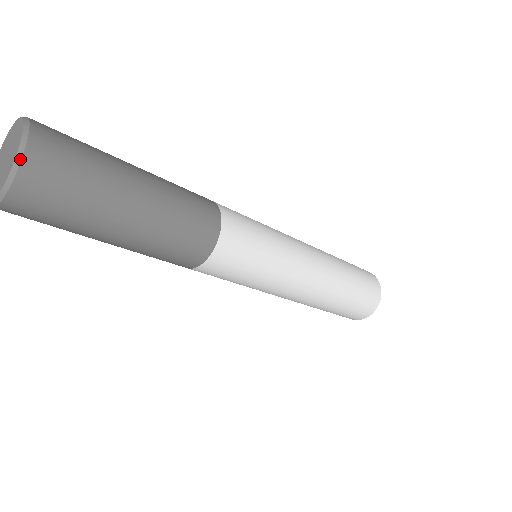
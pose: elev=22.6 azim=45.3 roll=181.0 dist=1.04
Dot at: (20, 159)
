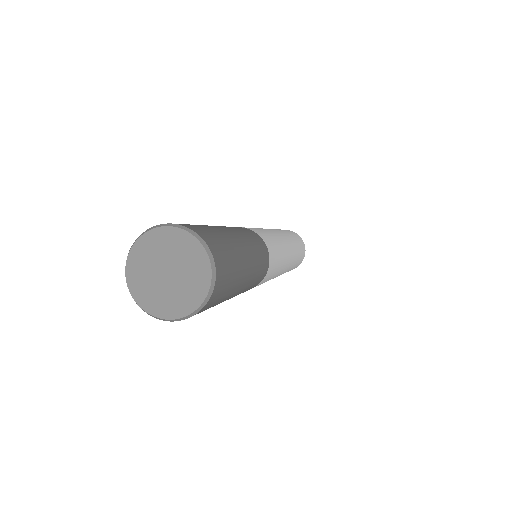
Dot at: (215, 279)
